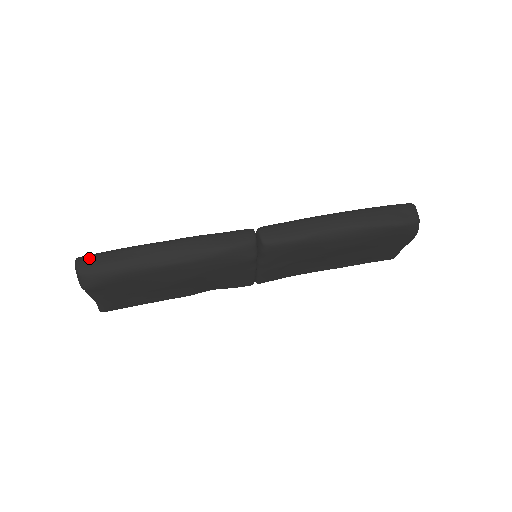
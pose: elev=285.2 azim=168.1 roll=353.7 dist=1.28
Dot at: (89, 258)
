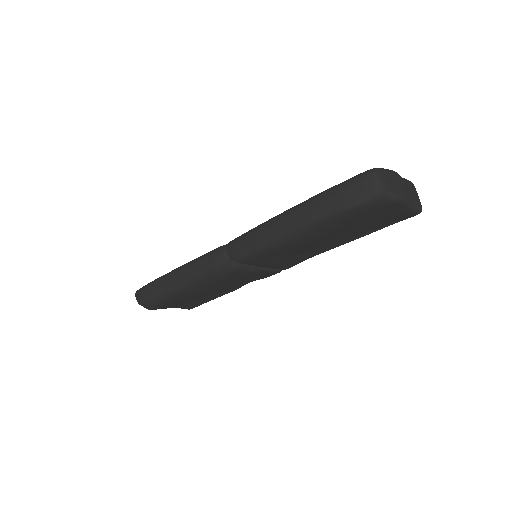
Dot at: (139, 292)
